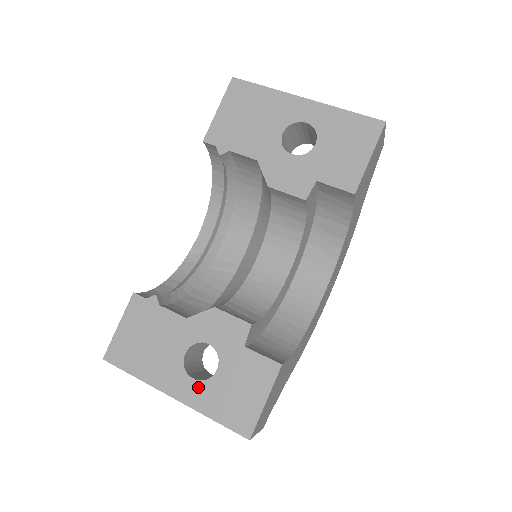
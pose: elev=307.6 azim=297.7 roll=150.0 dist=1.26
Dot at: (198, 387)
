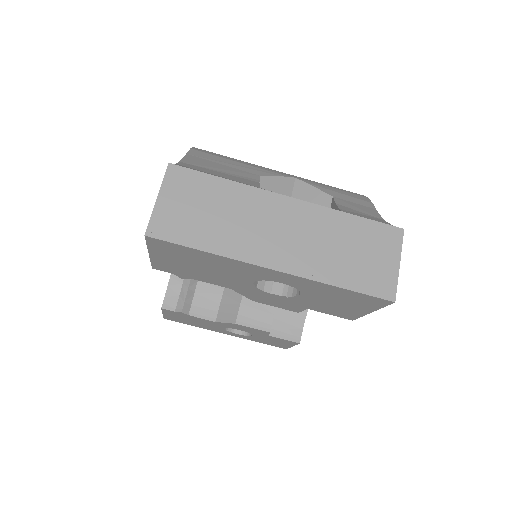
Dot at: (242, 336)
